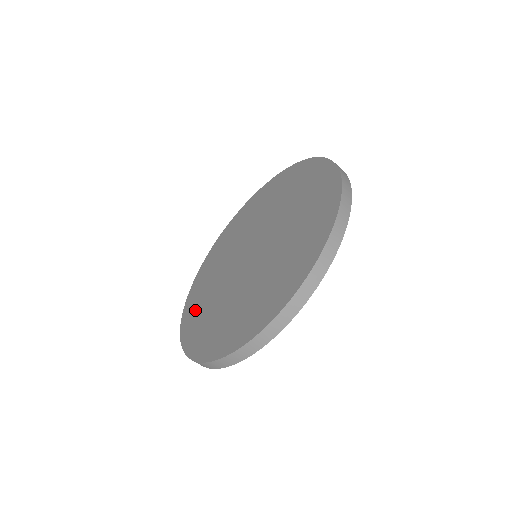
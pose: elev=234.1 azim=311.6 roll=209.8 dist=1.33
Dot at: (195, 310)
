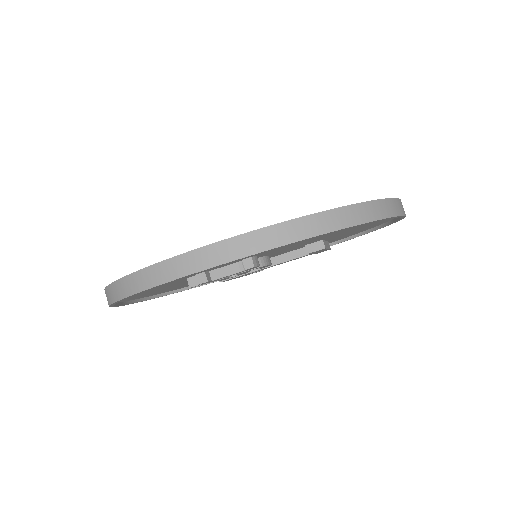
Dot at: occluded
